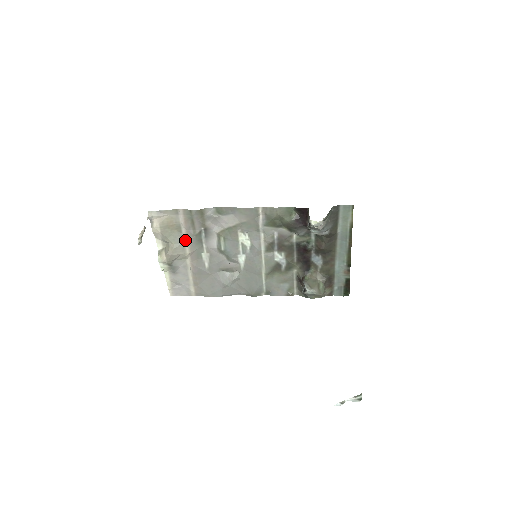
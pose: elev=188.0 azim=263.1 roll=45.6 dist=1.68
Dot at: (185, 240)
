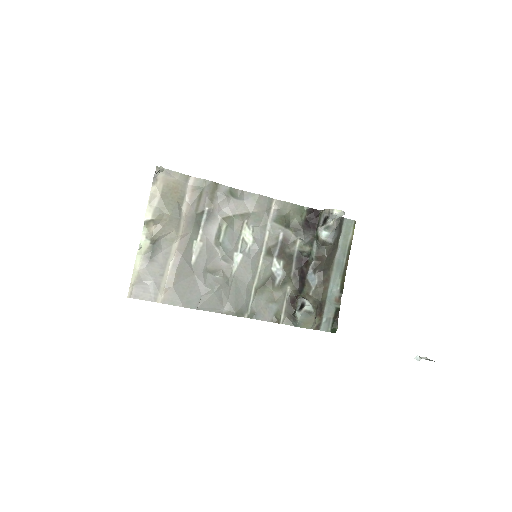
Dot at: (182, 216)
